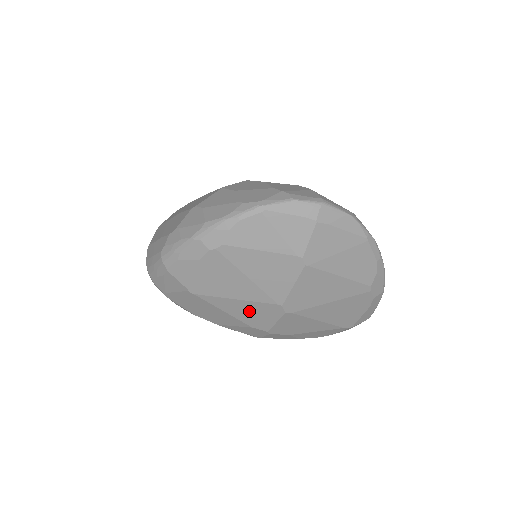
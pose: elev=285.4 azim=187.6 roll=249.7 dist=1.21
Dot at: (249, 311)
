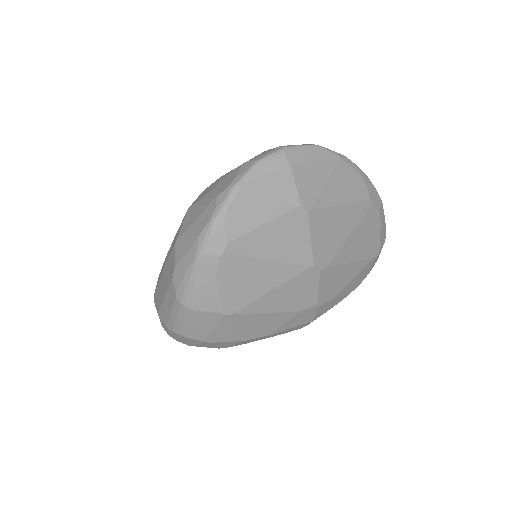
Dot at: (289, 295)
